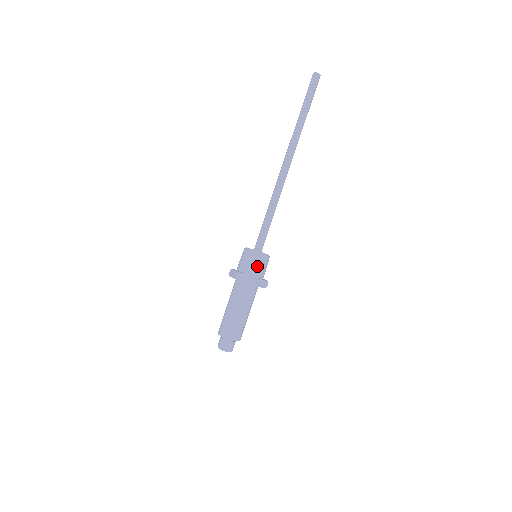
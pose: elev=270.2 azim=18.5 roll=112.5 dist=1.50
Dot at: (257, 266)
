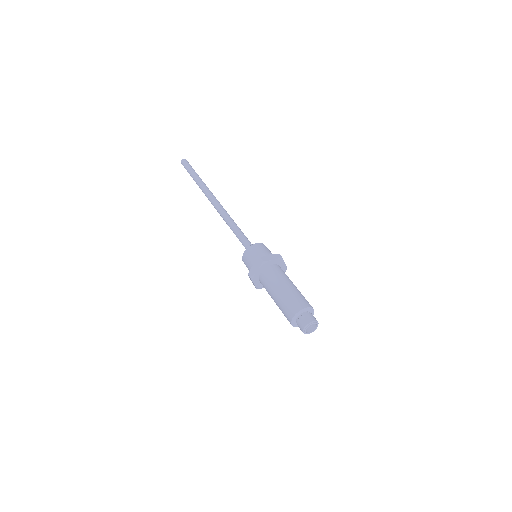
Dot at: (268, 251)
